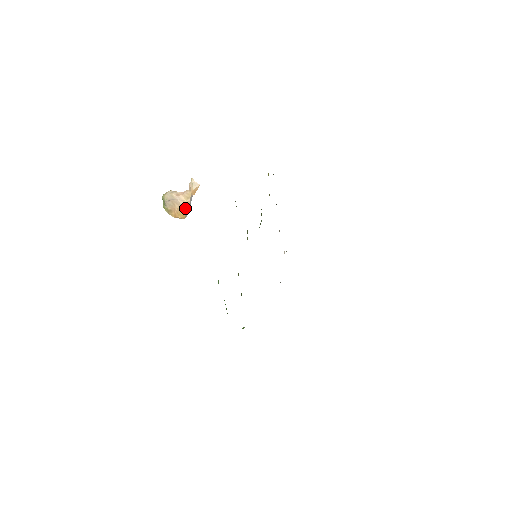
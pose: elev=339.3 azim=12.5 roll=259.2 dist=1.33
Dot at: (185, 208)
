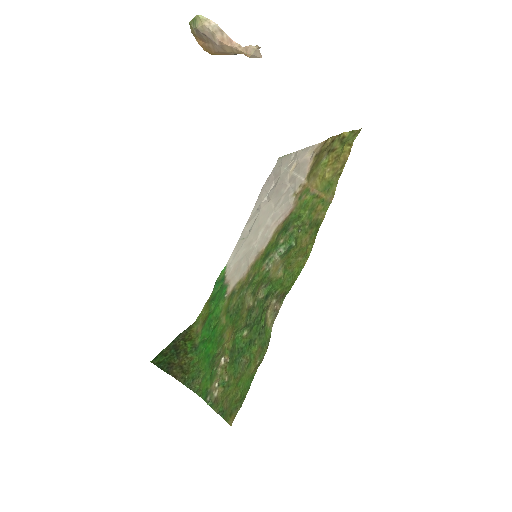
Dot at: (220, 53)
